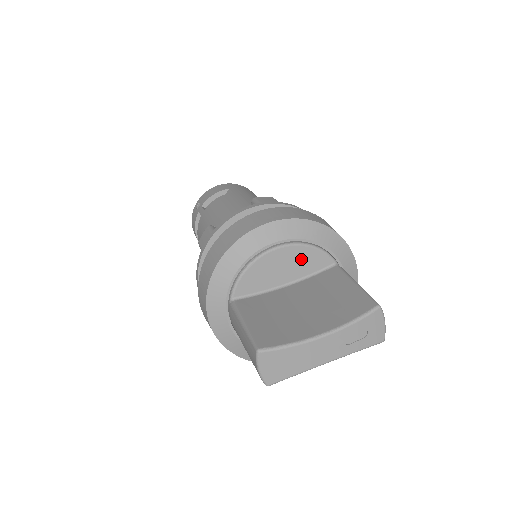
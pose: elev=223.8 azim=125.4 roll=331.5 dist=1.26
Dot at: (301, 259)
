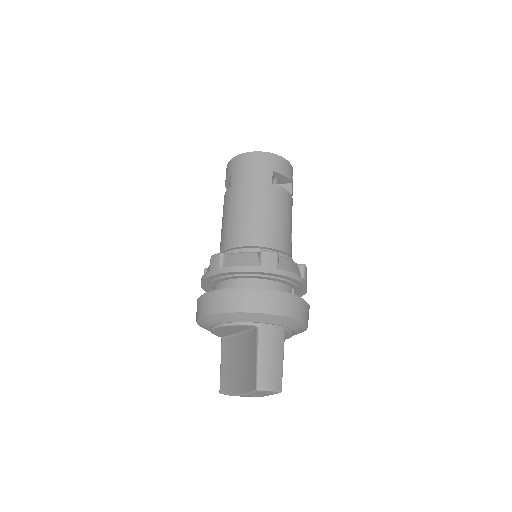
Dot at: (234, 328)
